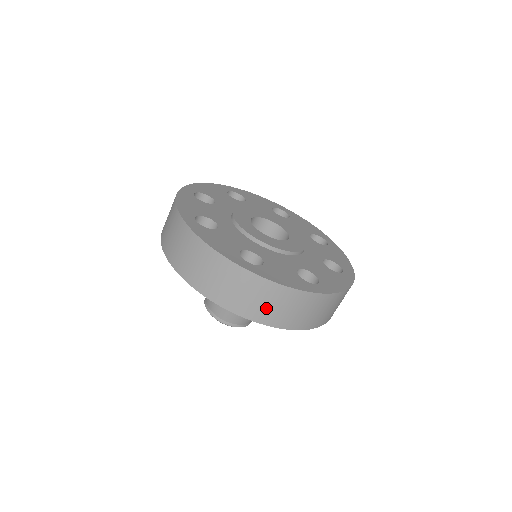
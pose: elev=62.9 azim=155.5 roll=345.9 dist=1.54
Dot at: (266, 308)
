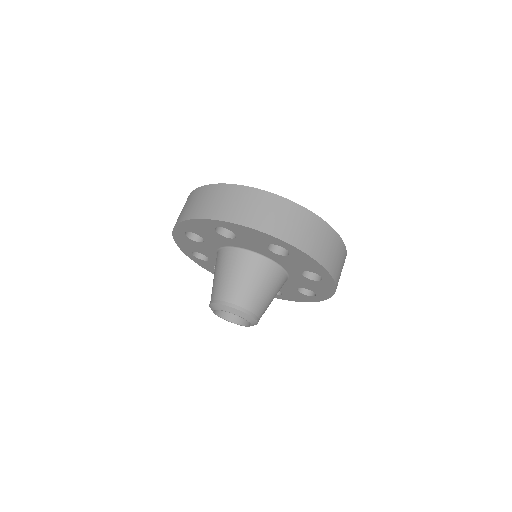
Dot at: (250, 211)
